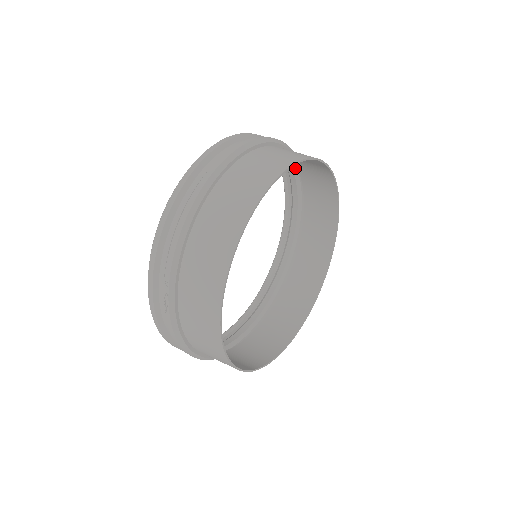
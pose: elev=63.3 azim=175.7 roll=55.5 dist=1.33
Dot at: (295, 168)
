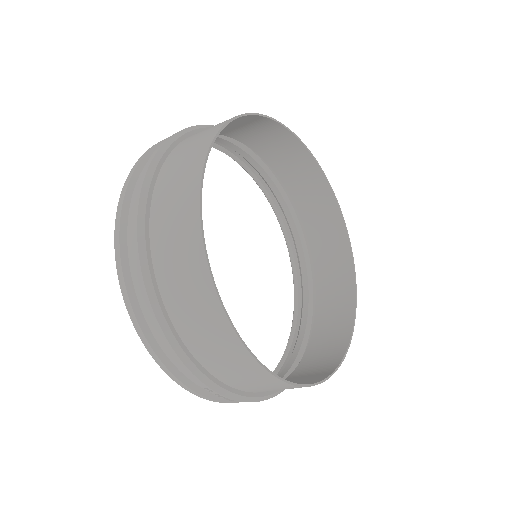
Dot at: occluded
